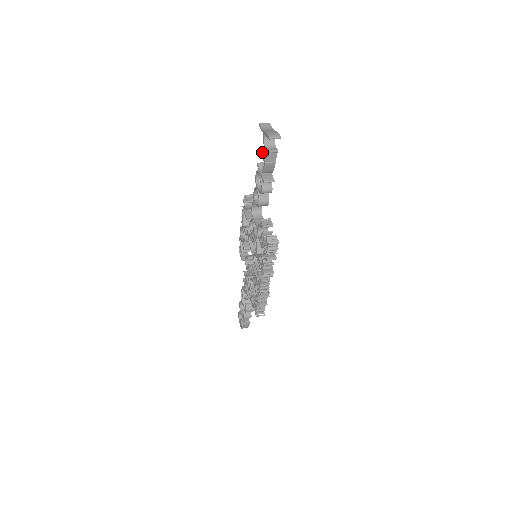
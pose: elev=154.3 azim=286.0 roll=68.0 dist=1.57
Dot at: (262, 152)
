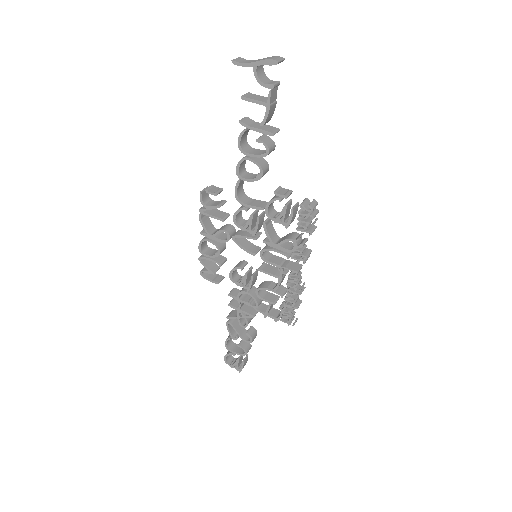
Dot at: (250, 98)
